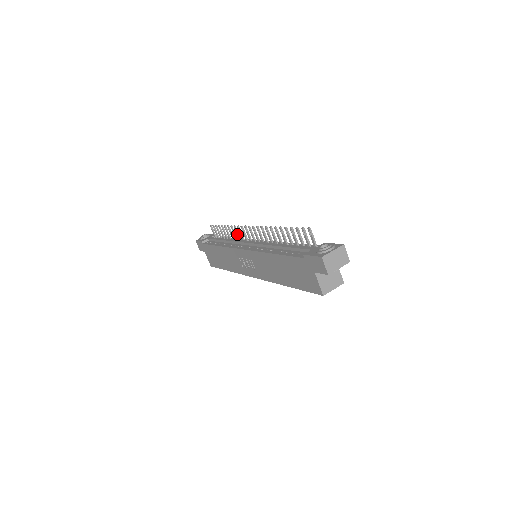
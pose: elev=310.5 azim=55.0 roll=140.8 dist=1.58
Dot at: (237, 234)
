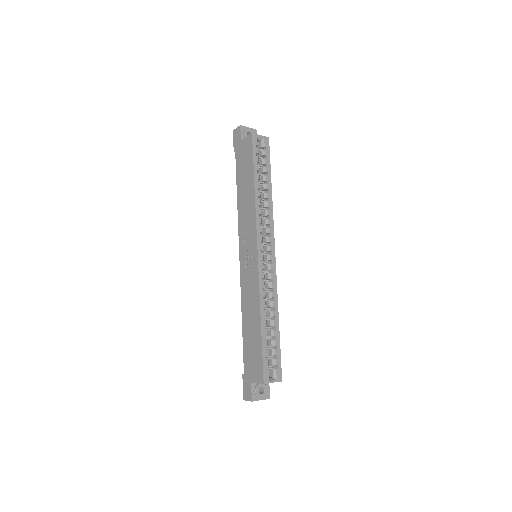
Dot at: occluded
